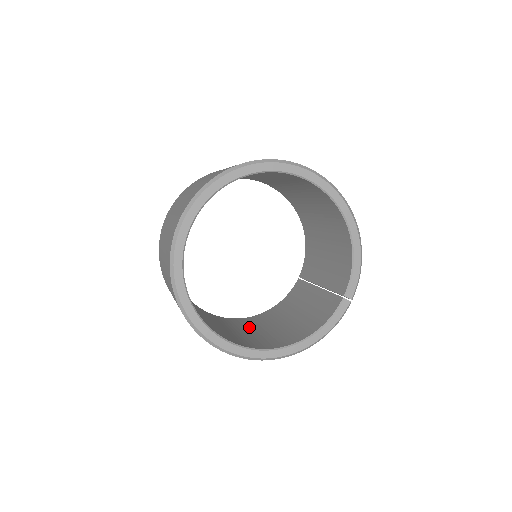
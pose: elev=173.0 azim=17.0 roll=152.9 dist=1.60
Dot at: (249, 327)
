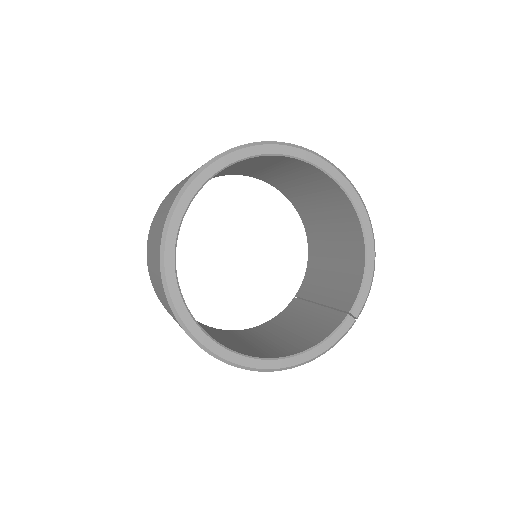
Dot at: (234, 337)
